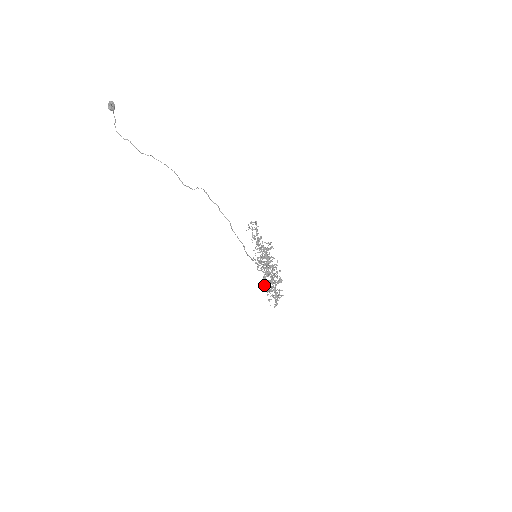
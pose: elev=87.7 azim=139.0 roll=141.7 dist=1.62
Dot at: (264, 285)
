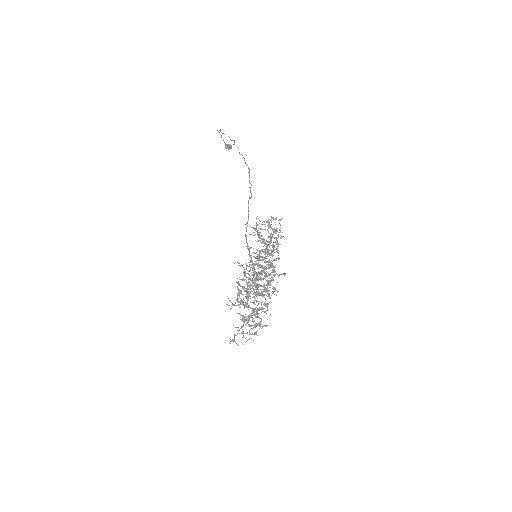
Dot at: (239, 279)
